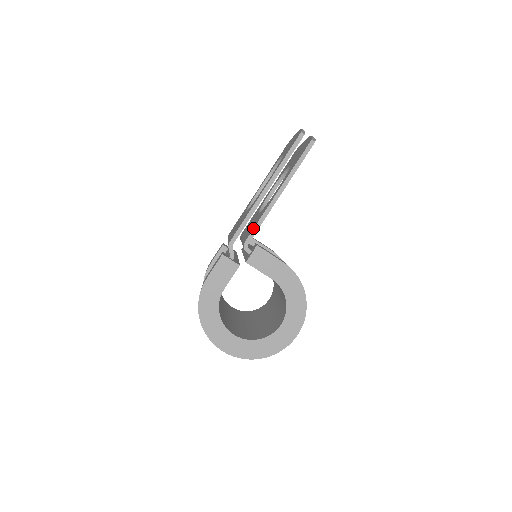
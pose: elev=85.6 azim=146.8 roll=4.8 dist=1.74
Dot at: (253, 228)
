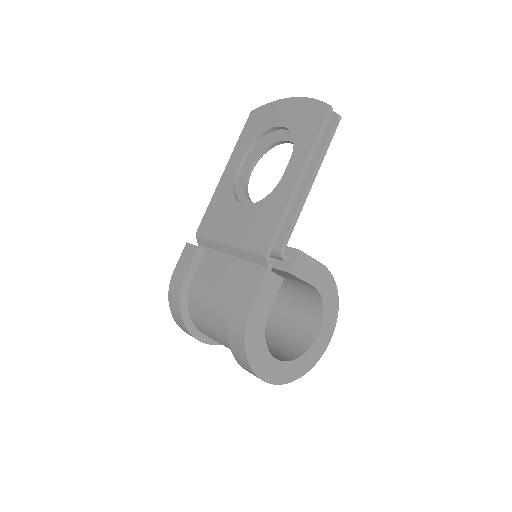
Dot at: (288, 229)
